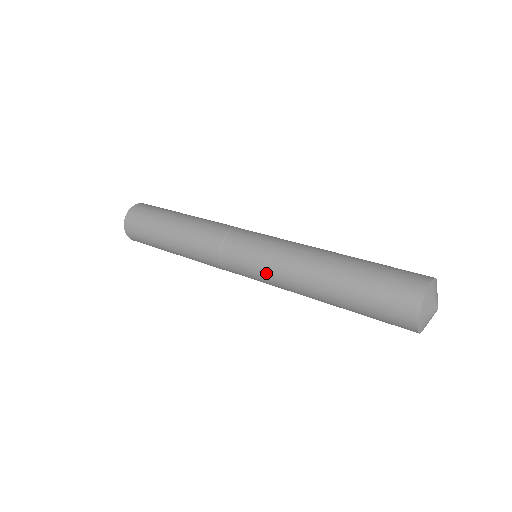
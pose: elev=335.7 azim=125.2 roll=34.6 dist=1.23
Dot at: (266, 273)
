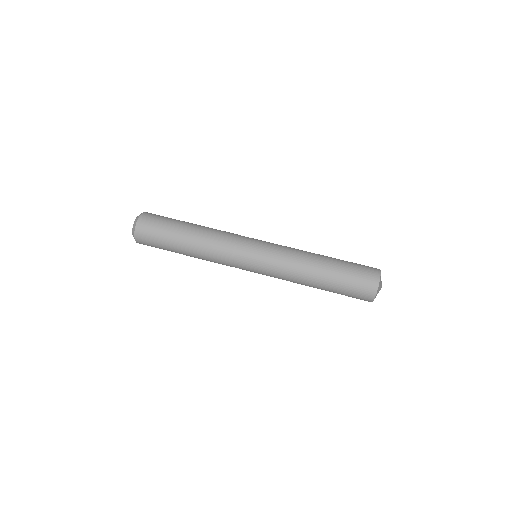
Dot at: (271, 273)
